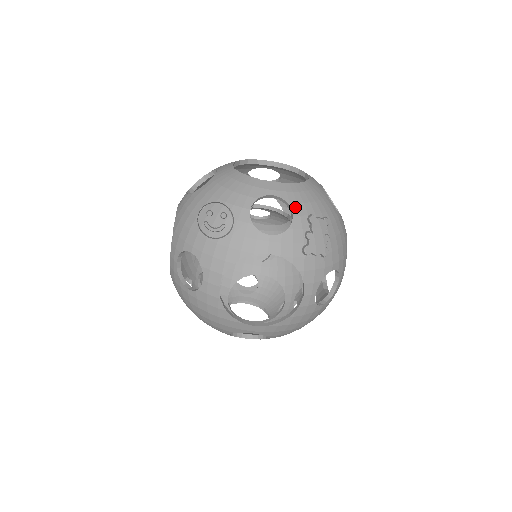
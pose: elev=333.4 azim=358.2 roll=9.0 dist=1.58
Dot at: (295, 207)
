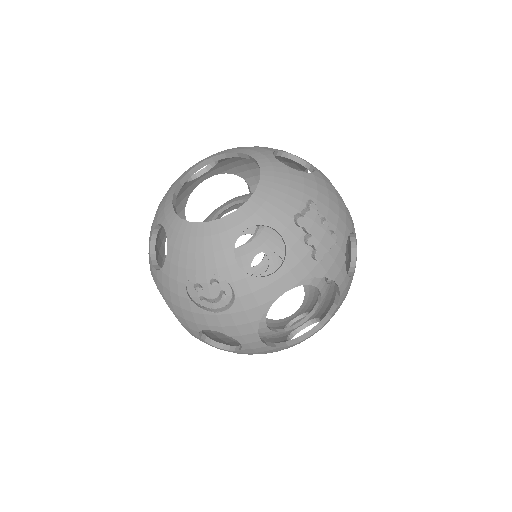
Dot at: (276, 223)
